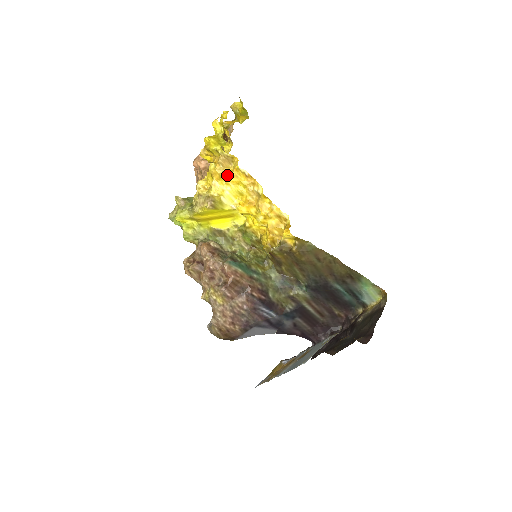
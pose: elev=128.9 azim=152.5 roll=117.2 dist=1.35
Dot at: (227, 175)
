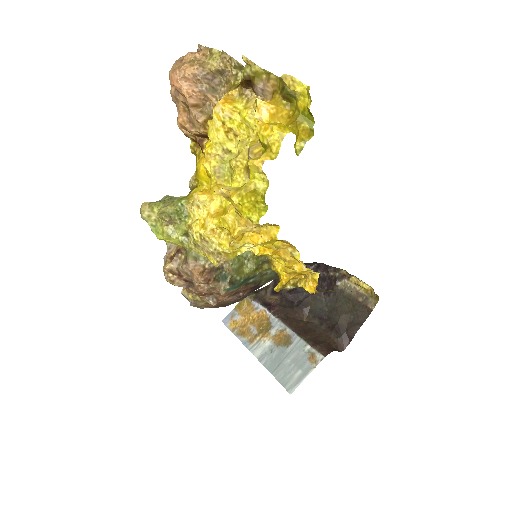
Dot at: (254, 232)
